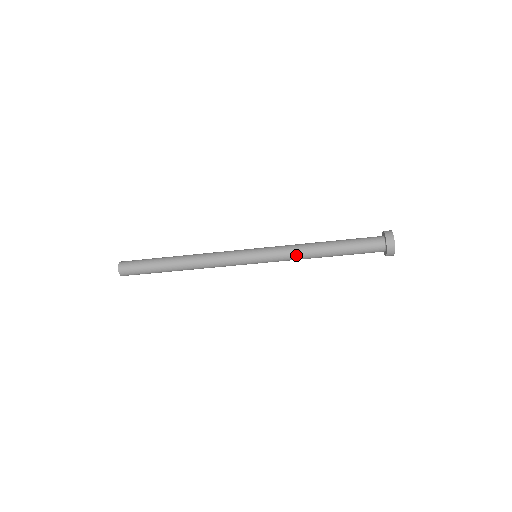
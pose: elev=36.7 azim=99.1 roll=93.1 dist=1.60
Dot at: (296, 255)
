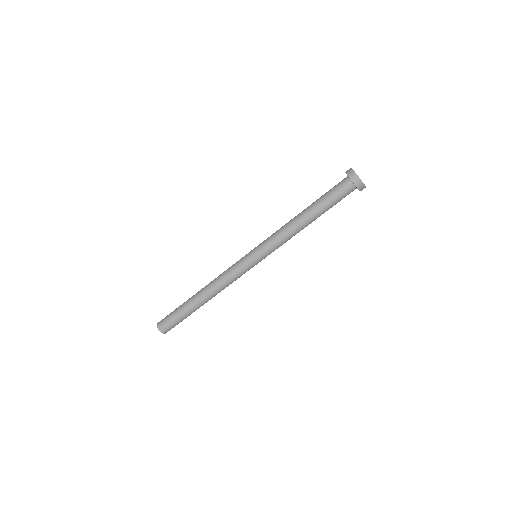
Dot at: (284, 234)
